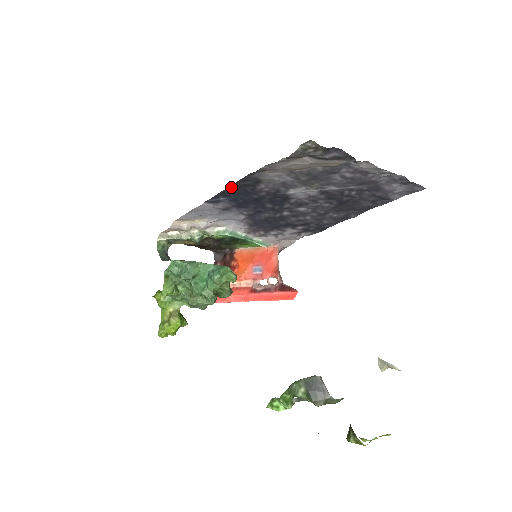
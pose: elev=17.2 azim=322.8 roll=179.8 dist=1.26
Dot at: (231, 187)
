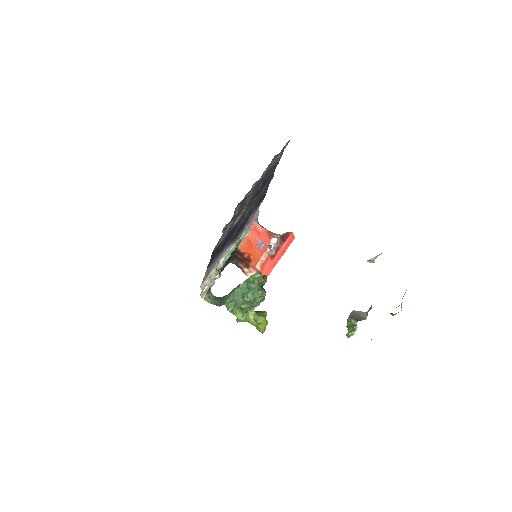
Dot at: (210, 260)
